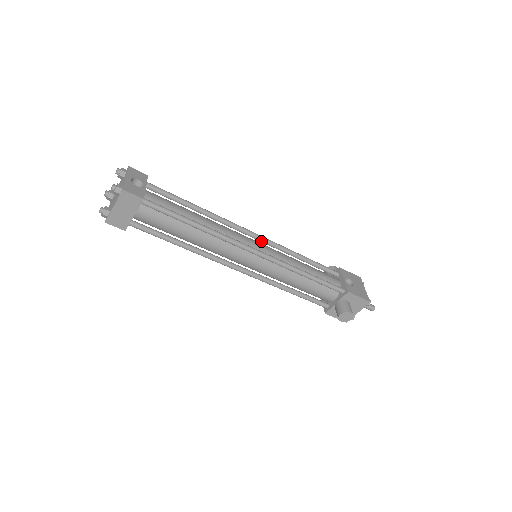
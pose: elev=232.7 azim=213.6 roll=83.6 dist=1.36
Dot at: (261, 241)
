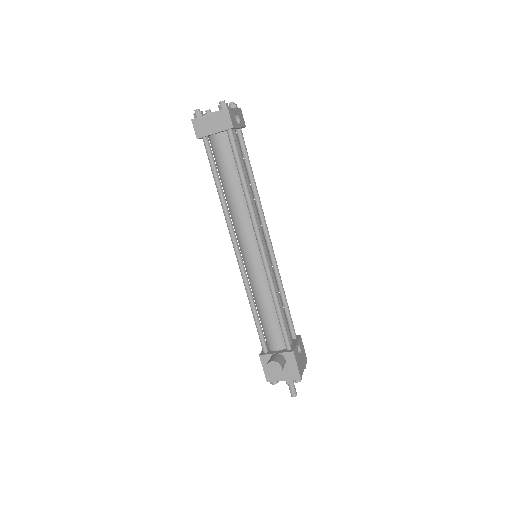
Dot at: (269, 251)
